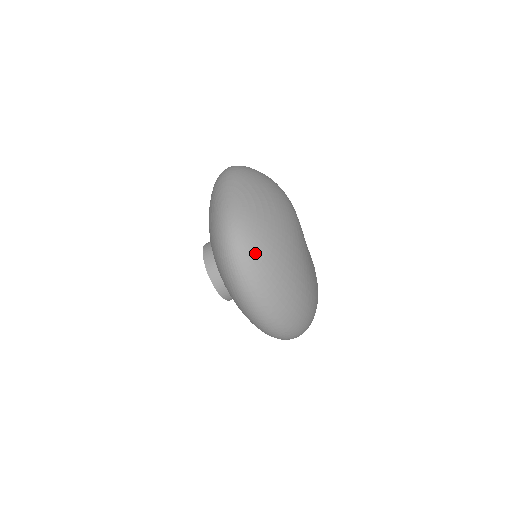
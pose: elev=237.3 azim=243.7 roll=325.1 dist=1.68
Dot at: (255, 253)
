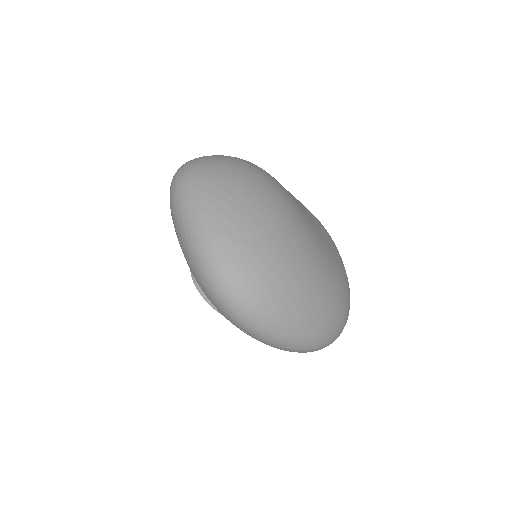
Dot at: (261, 293)
